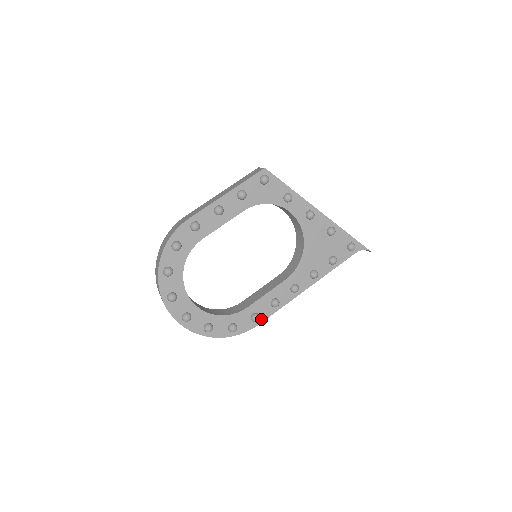
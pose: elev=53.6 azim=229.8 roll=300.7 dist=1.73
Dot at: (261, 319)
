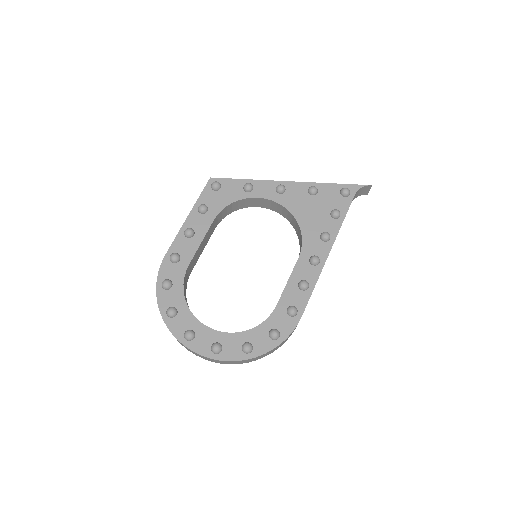
Dot at: (300, 310)
